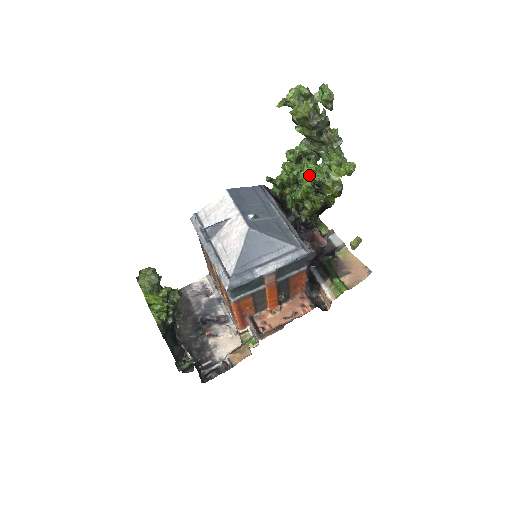
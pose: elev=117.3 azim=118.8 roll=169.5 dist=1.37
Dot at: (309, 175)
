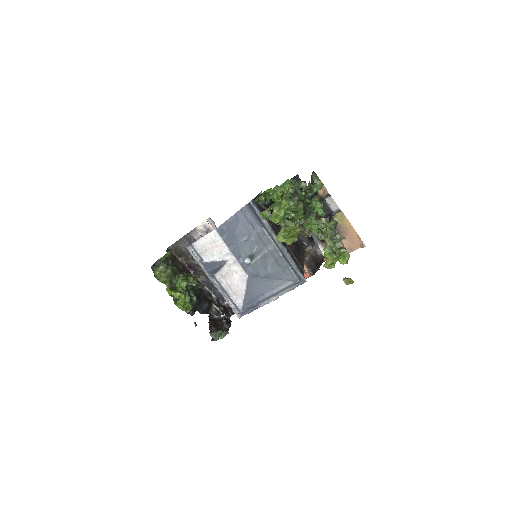
Dot at: occluded
